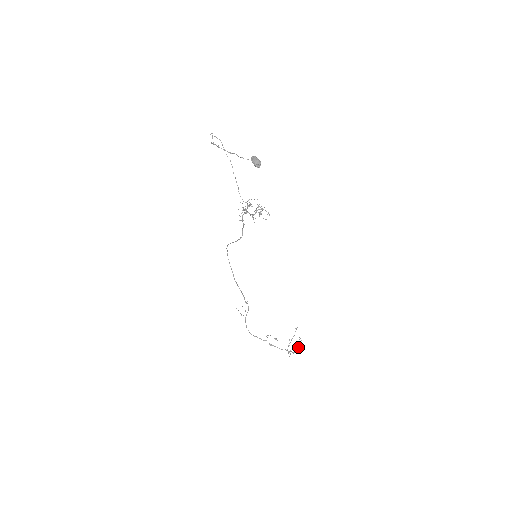
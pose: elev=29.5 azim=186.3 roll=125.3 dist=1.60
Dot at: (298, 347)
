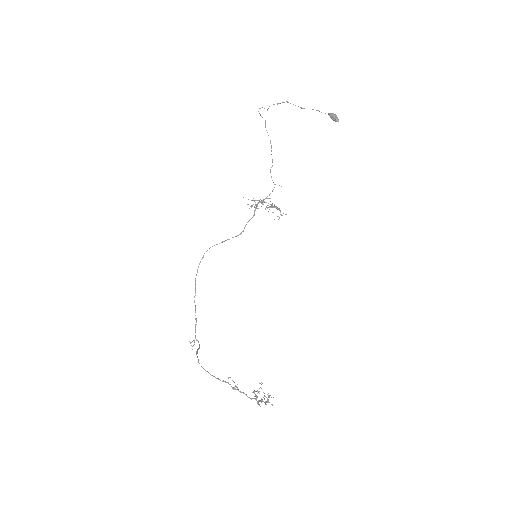
Dot at: (268, 401)
